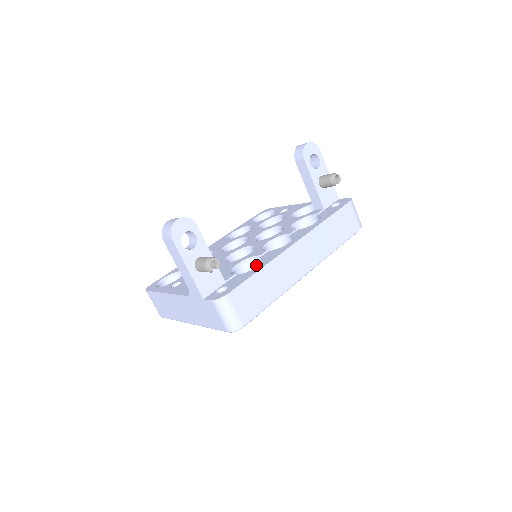
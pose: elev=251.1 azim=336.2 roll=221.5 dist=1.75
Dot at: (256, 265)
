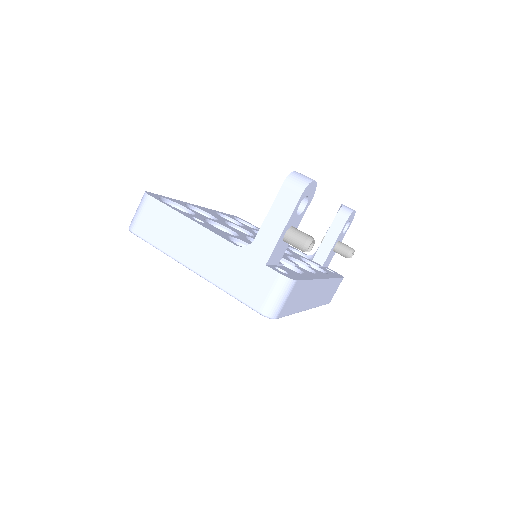
Dot at: occluded
